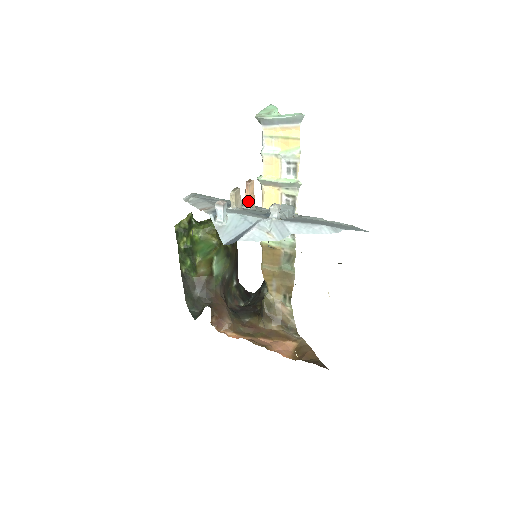
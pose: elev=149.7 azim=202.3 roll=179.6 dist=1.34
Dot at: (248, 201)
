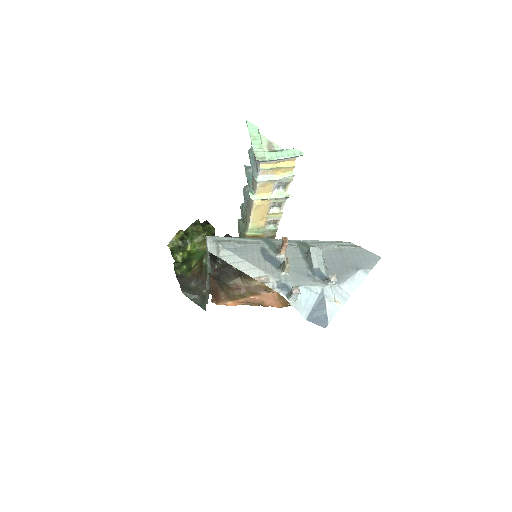
Dot at: (284, 253)
